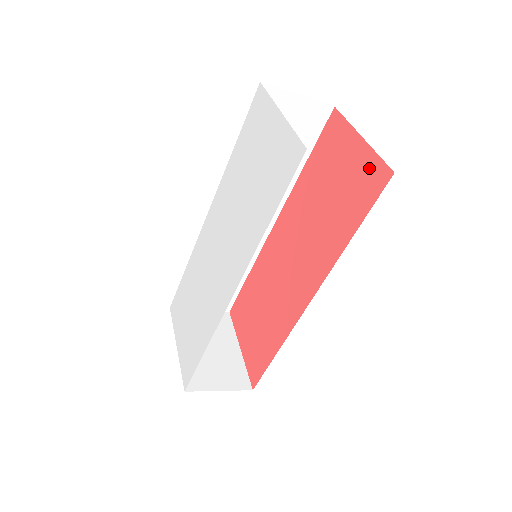
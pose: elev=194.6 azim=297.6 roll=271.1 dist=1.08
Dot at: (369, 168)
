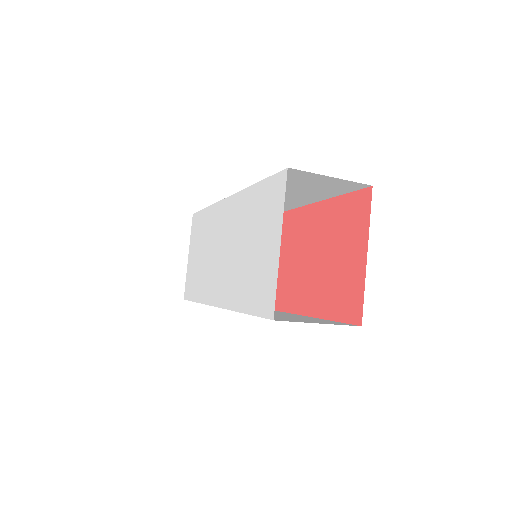
Dot at: (355, 292)
